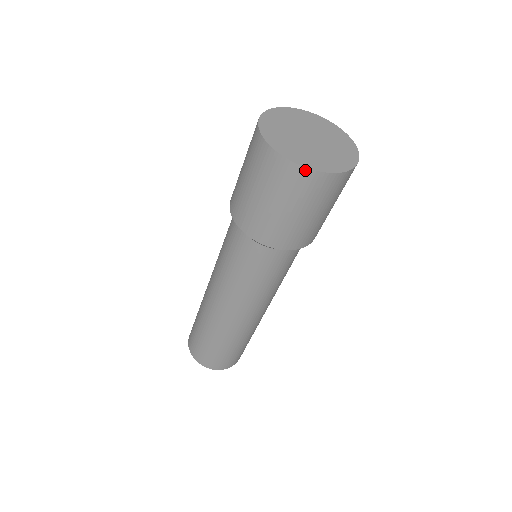
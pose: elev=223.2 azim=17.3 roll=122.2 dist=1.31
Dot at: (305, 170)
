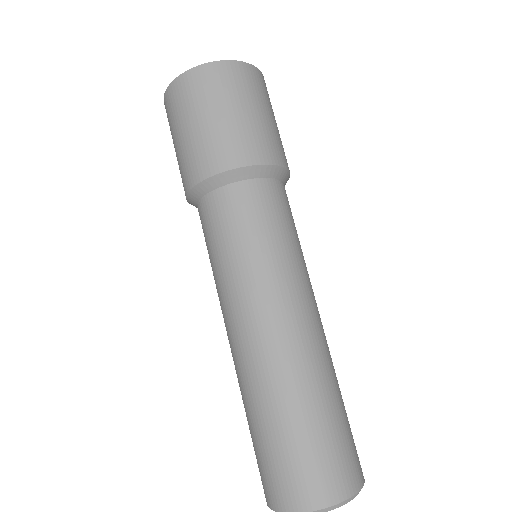
Dot at: (176, 82)
